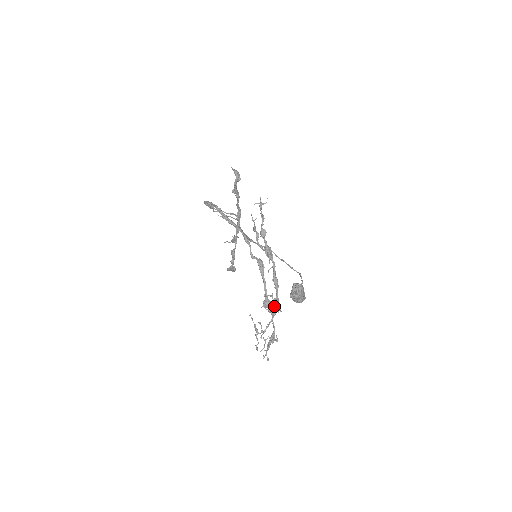
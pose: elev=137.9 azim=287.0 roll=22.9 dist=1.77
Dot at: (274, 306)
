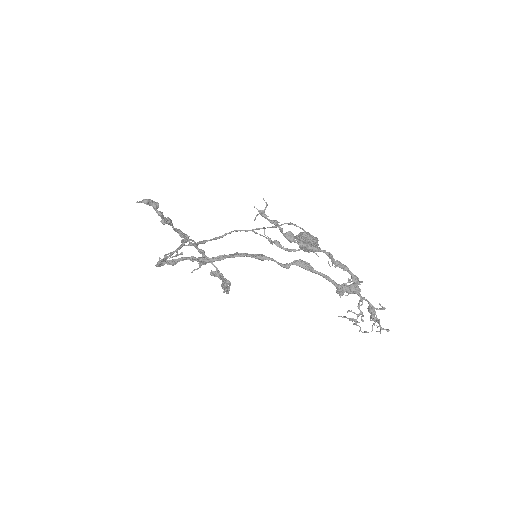
Dot at: (351, 285)
